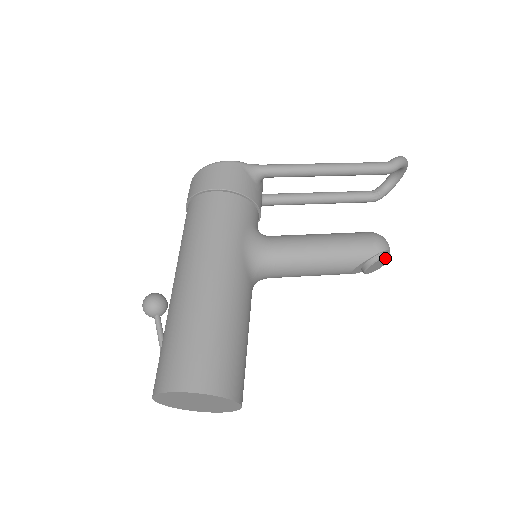
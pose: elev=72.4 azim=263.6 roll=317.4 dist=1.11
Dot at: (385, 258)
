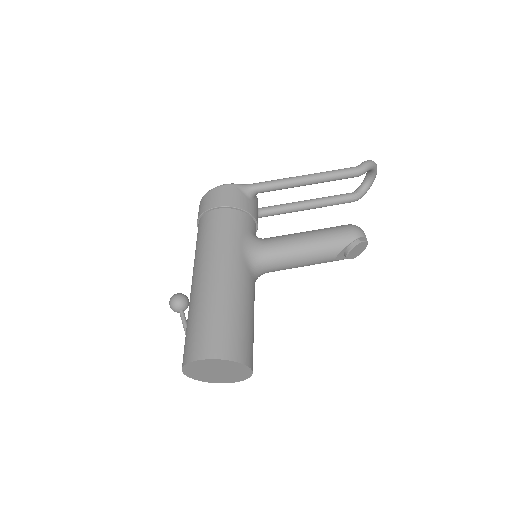
Dot at: (362, 243)
